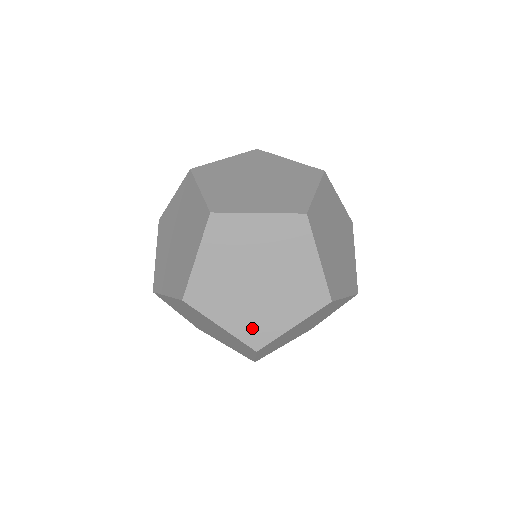
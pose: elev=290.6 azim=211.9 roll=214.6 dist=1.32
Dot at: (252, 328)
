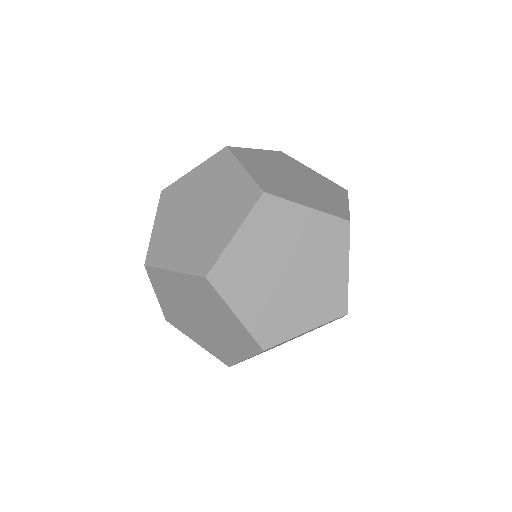
Dot at: (217, 351)
